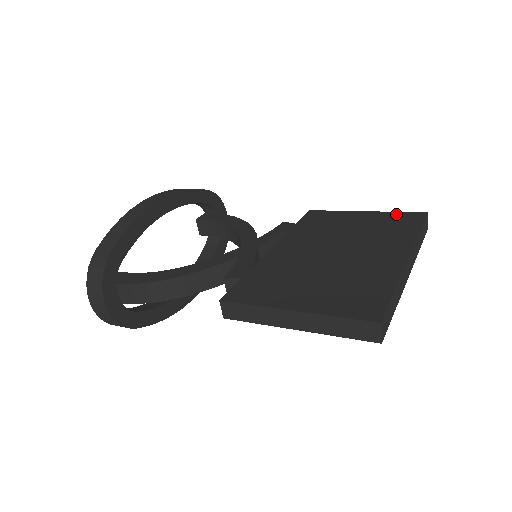
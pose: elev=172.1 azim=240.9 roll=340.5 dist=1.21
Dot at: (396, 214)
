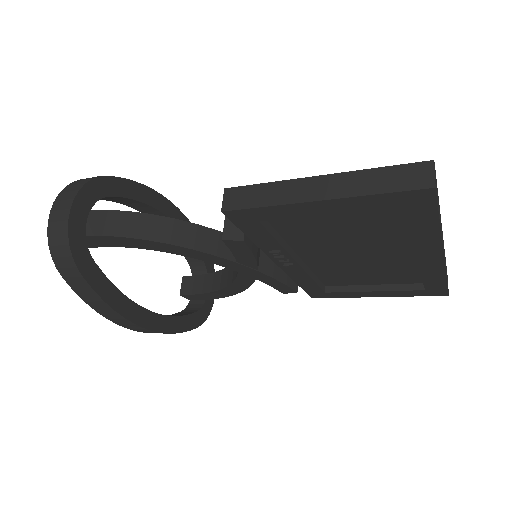
Dot at: occluded
